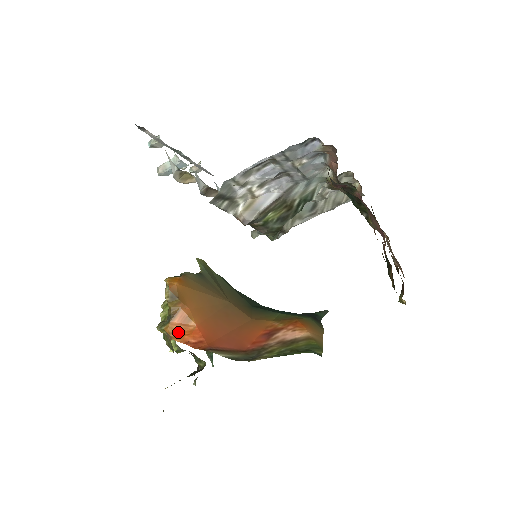
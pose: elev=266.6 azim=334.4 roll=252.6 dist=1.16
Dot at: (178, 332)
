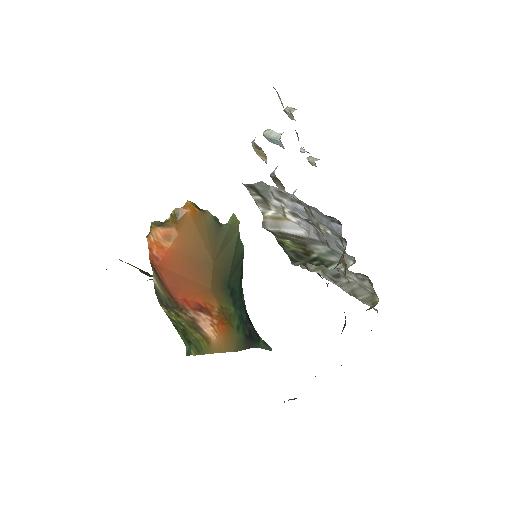
Dot at: (155, 238)
